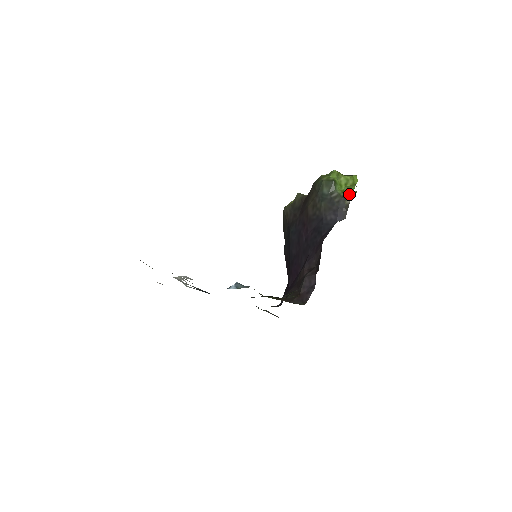
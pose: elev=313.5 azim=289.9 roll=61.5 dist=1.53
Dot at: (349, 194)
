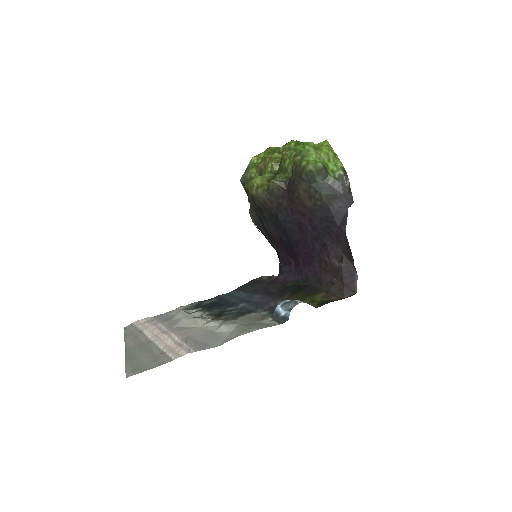
Dot at: (344, 174)
